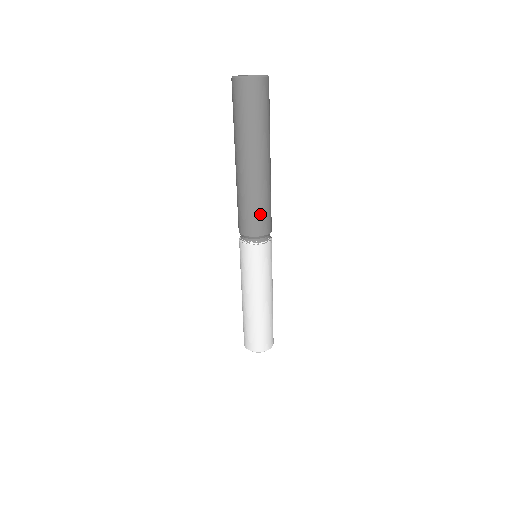
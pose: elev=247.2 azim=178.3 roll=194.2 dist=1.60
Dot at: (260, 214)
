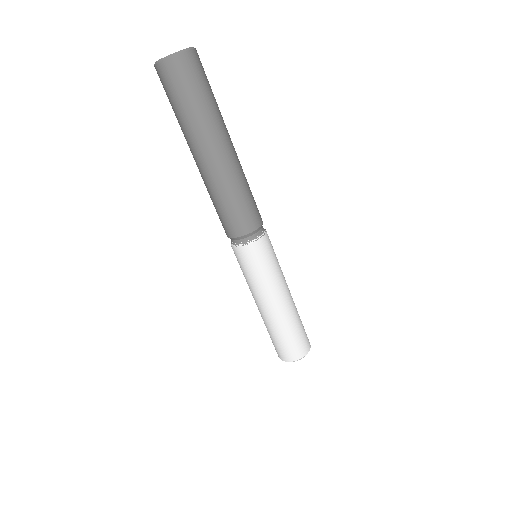
Dot at: (243, 207)
